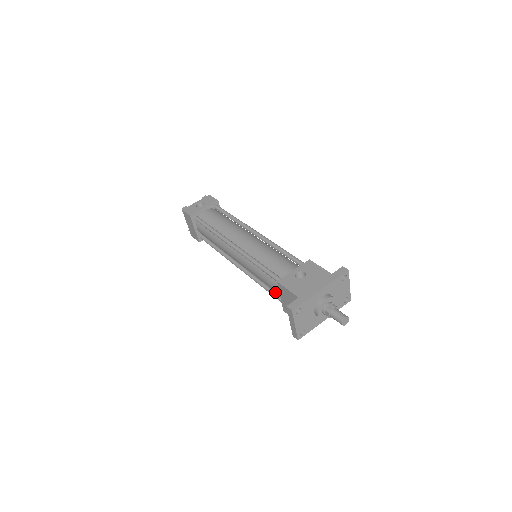
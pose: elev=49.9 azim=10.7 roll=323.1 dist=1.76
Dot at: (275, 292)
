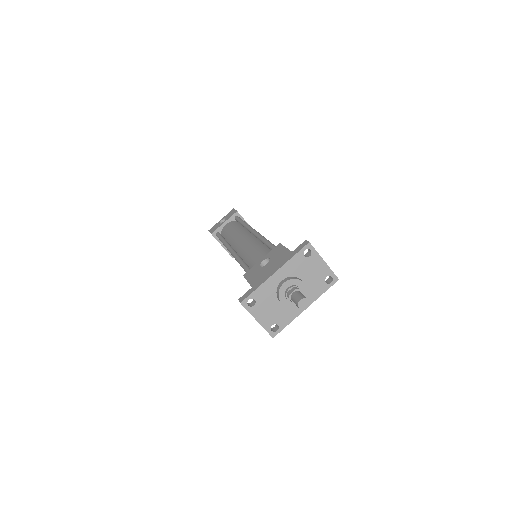
Dot at: occluded
